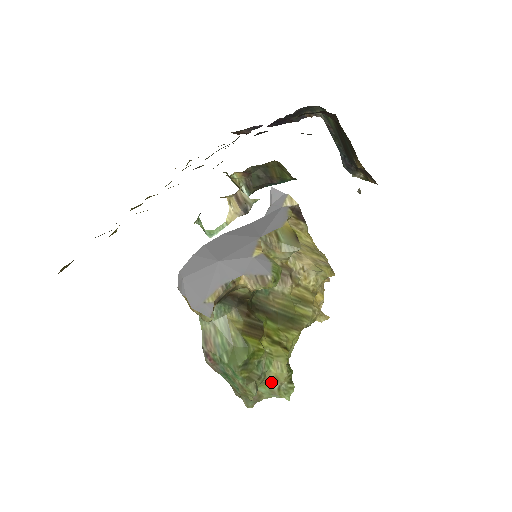
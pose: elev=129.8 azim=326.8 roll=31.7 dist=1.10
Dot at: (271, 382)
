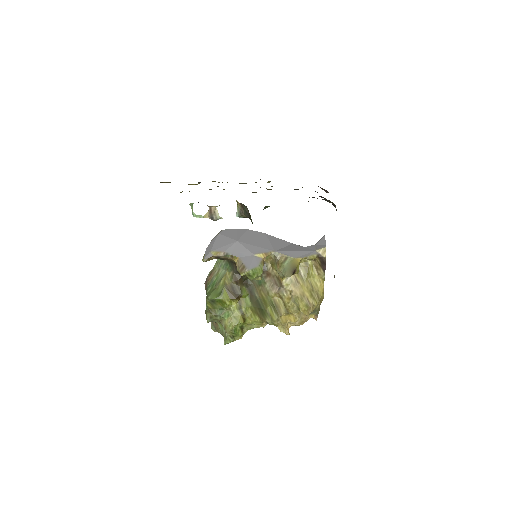
Dot at: (223, 326)
